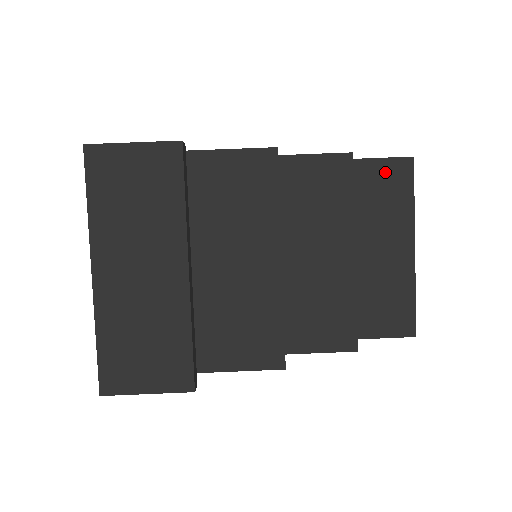
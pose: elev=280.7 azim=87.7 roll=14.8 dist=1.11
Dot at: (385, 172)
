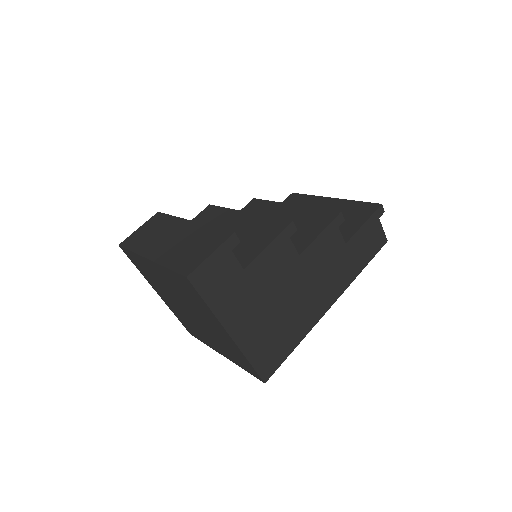
Dot at: occluded
